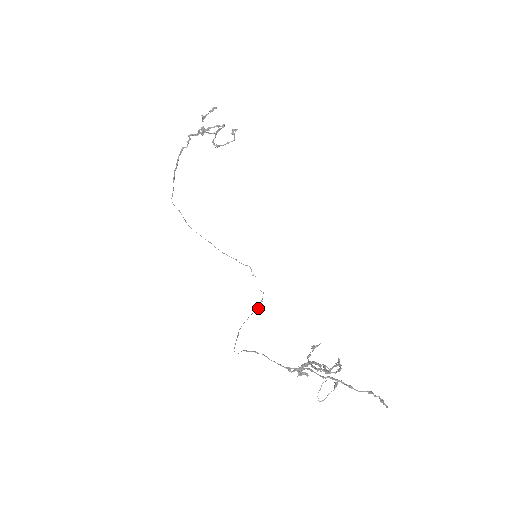
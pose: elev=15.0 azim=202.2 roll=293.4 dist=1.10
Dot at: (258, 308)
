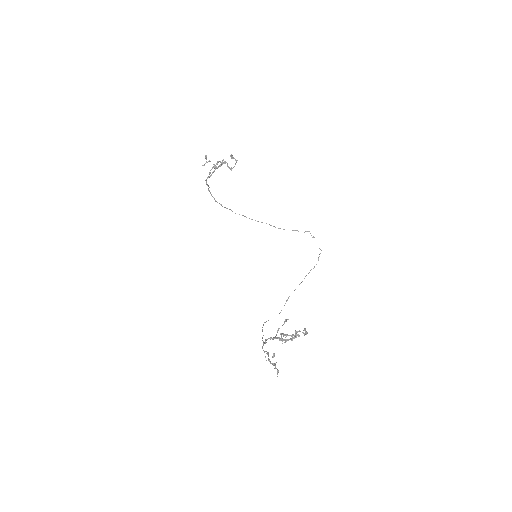
Dot at: (314, 267)
